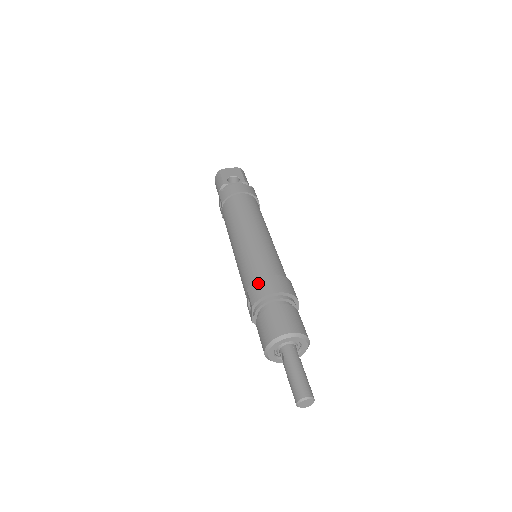
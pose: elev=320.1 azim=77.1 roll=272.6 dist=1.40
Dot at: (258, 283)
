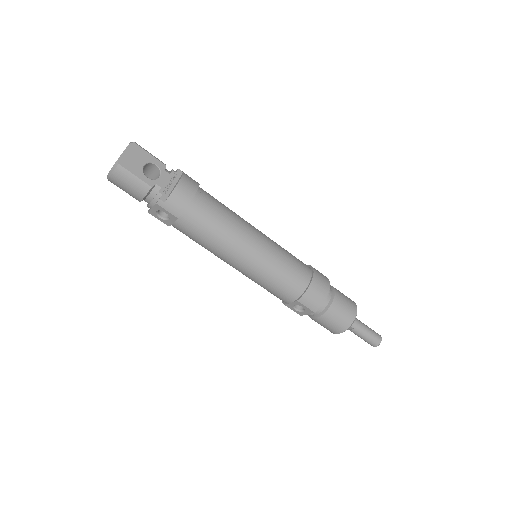
Dot at: (311, 293)
